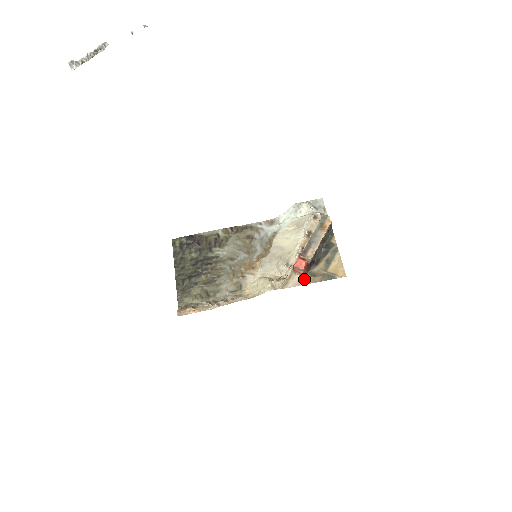
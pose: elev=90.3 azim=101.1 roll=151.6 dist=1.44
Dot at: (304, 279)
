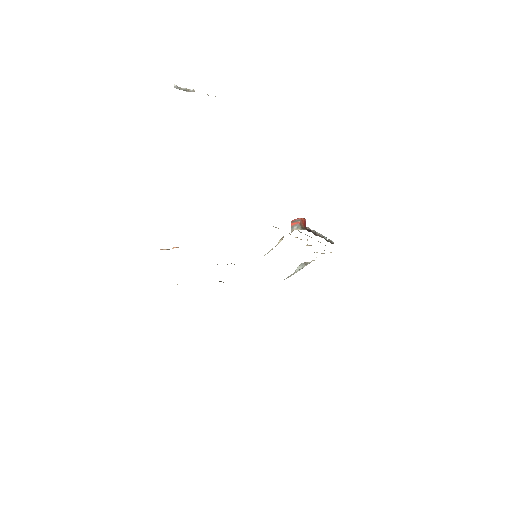
Dot at: (301, 229)
